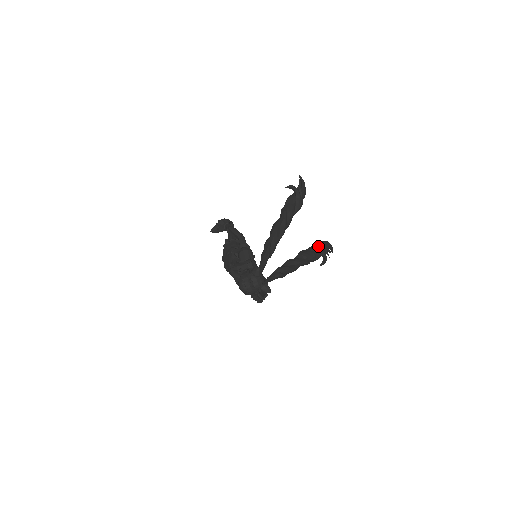
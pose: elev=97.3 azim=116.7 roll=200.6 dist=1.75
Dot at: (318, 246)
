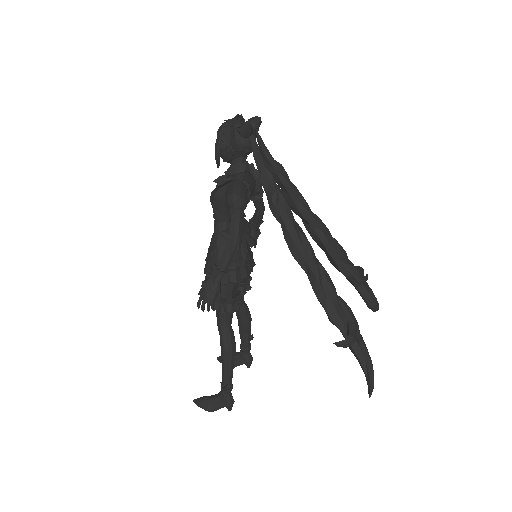
Dot at: (350, 308)
